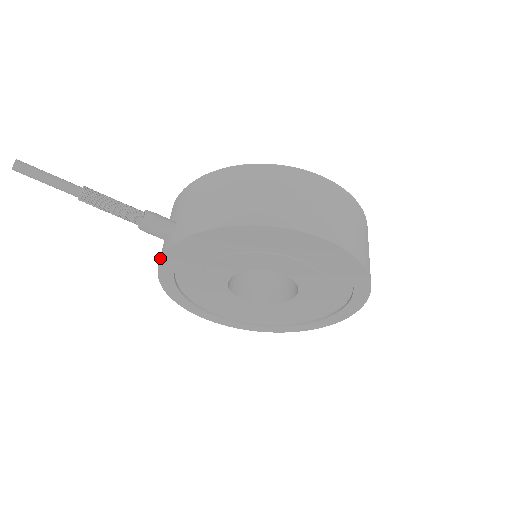
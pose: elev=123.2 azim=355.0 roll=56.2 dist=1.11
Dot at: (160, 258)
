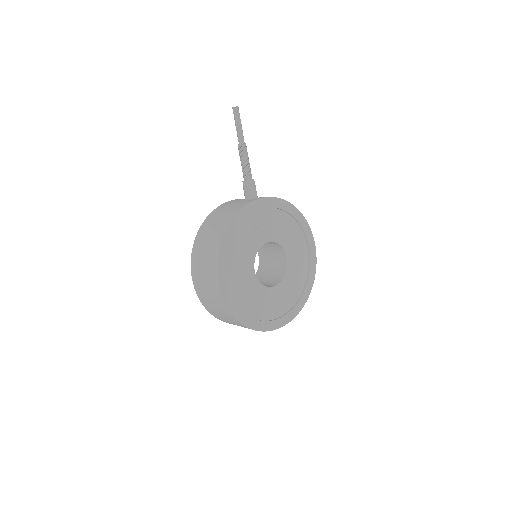
Dot at: (250, 202)
